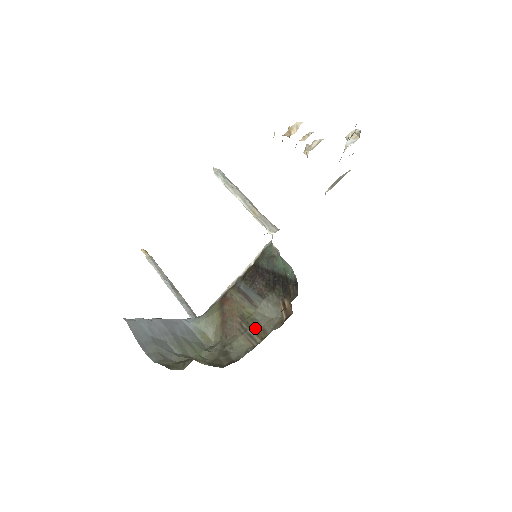
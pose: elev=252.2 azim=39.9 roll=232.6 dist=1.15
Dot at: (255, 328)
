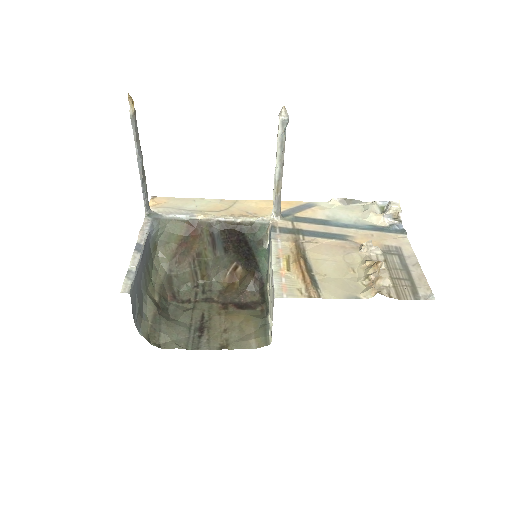
Dot at: (203, 270)
